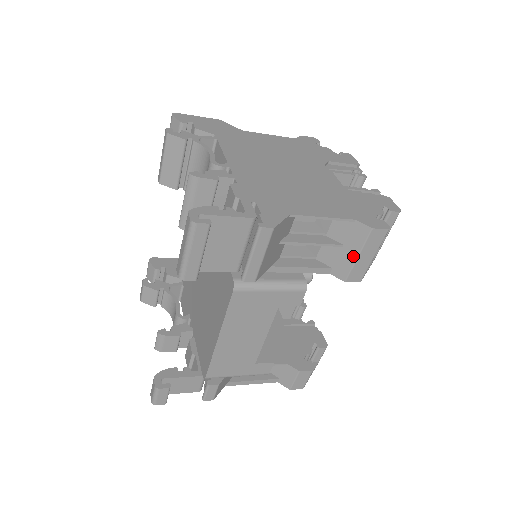
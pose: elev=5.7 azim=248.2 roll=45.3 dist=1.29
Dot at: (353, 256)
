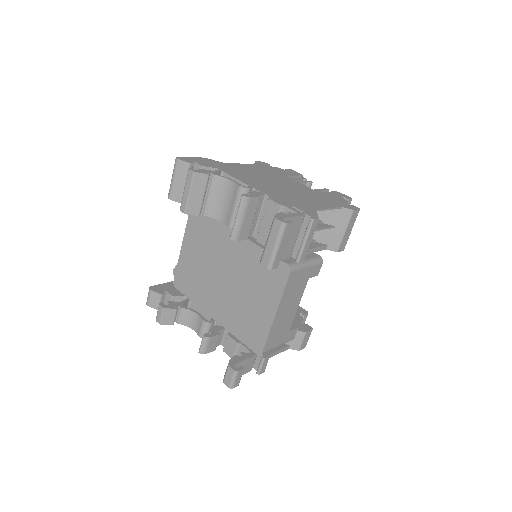
Dot at: (342, 232)
